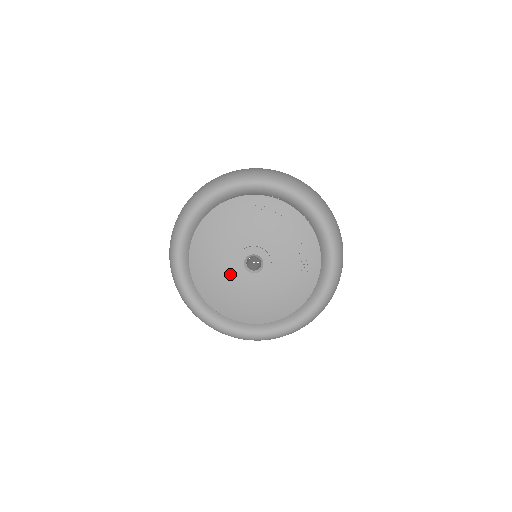
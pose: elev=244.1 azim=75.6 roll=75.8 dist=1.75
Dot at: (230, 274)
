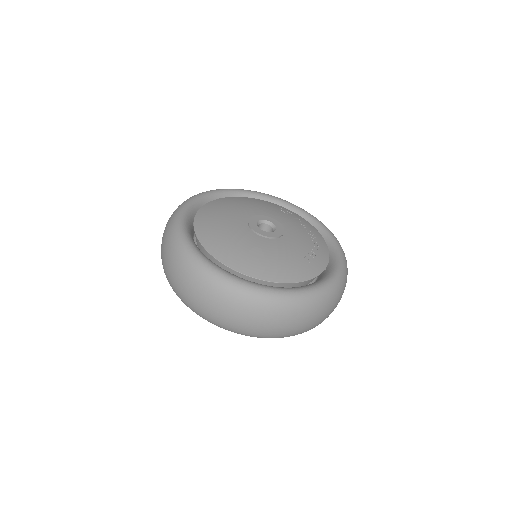
Dot at: (239, 222)
